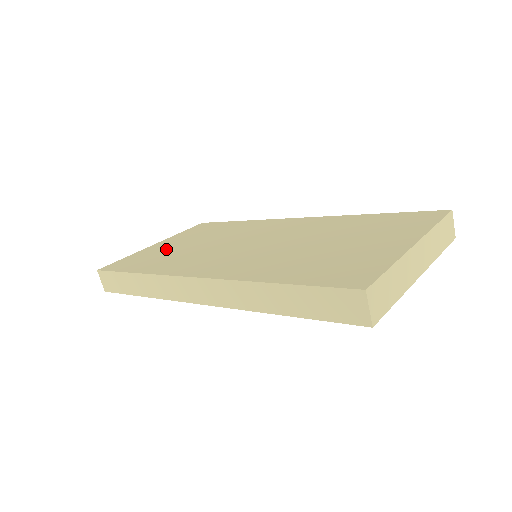
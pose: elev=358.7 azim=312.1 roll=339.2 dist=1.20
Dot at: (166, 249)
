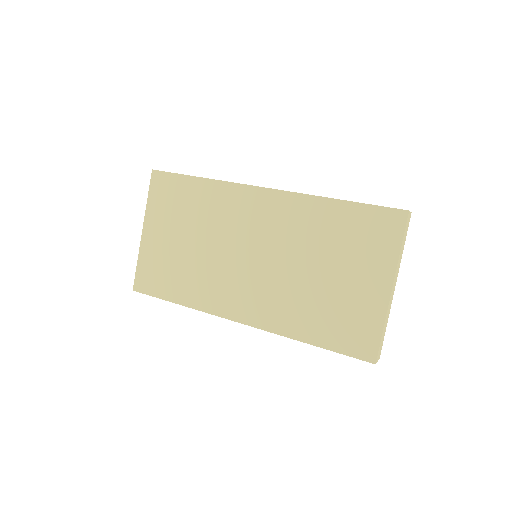
Dot at: (167, 251)
